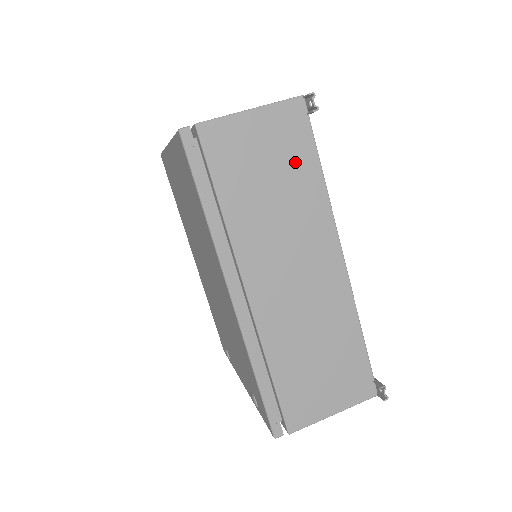
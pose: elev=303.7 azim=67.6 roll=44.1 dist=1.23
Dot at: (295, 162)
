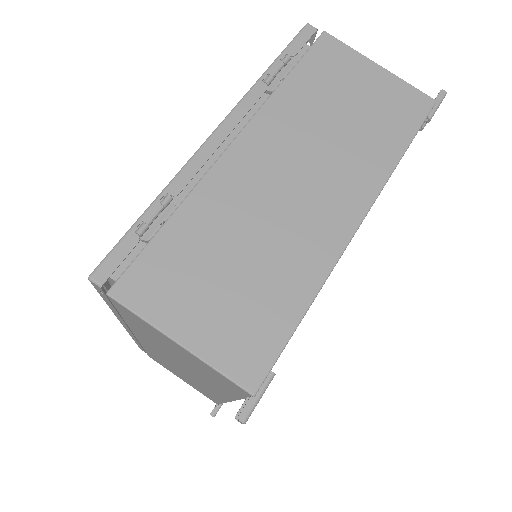
Dot at: (213, 379)
